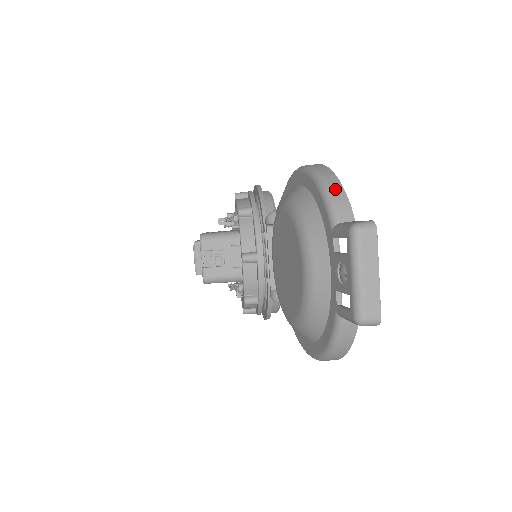
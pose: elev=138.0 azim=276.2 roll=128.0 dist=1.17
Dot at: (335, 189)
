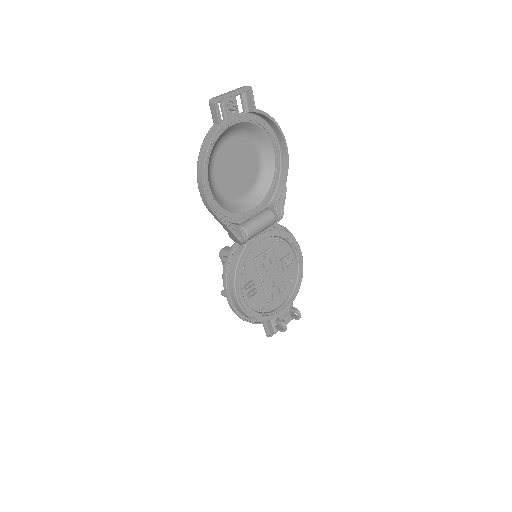
Dot at: occluded
